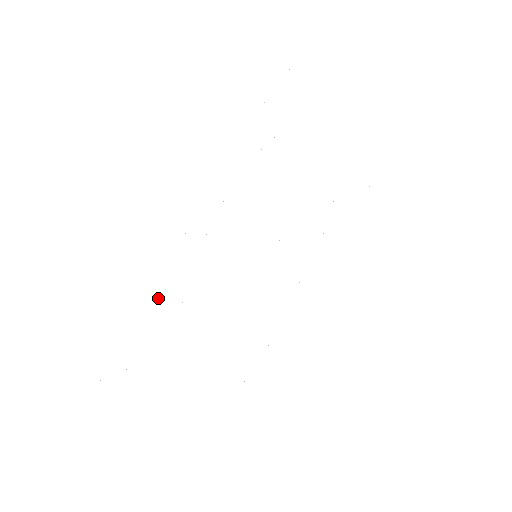
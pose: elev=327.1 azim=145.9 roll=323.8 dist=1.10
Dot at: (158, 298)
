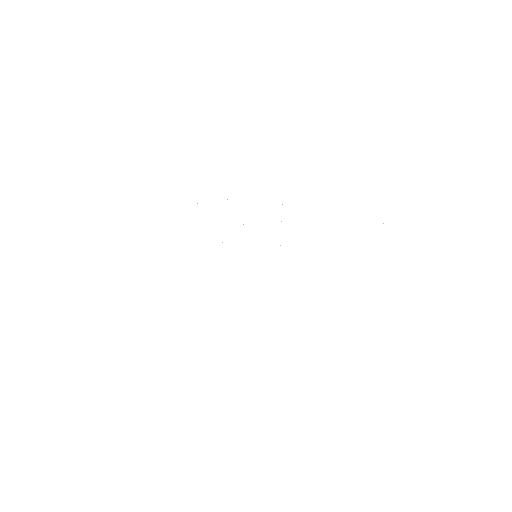
Dot at: occluded
